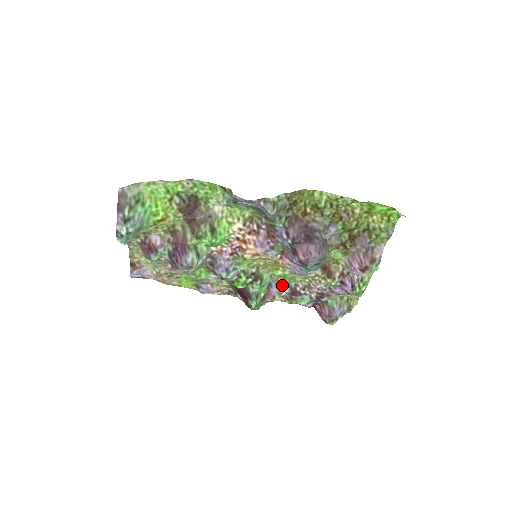
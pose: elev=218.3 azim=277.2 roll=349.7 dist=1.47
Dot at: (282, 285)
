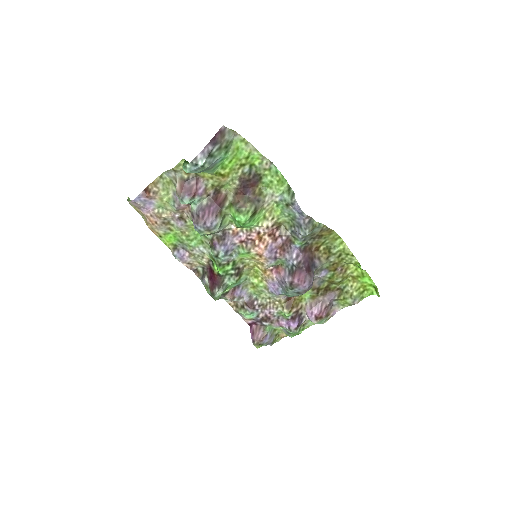
Dot at: (246, 292)
